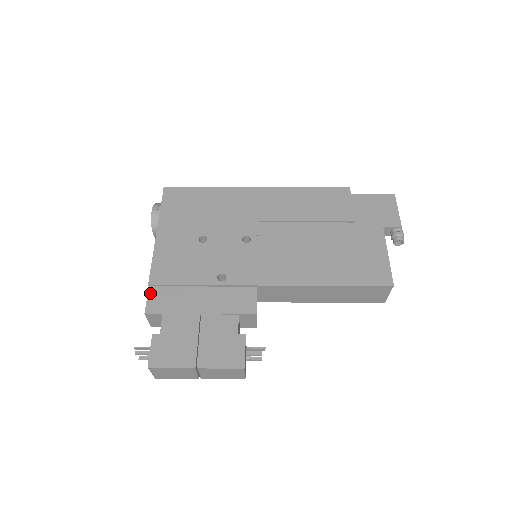
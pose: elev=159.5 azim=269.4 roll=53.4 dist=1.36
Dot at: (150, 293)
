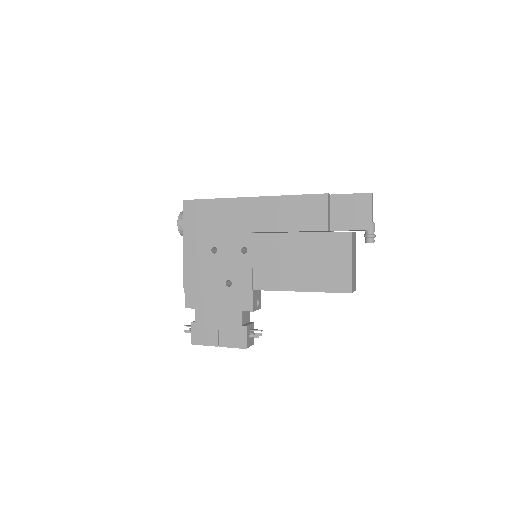
Dot at: (186, 293)
